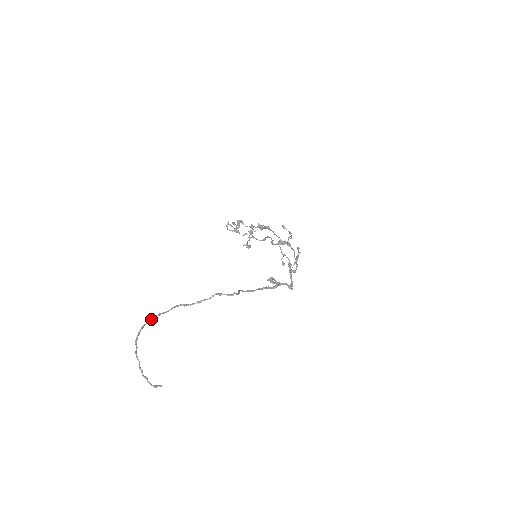
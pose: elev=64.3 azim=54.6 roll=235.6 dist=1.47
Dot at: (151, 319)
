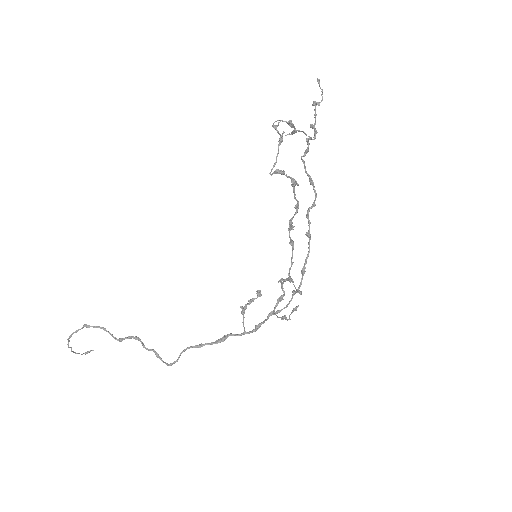
Dot at: (86, 327)
